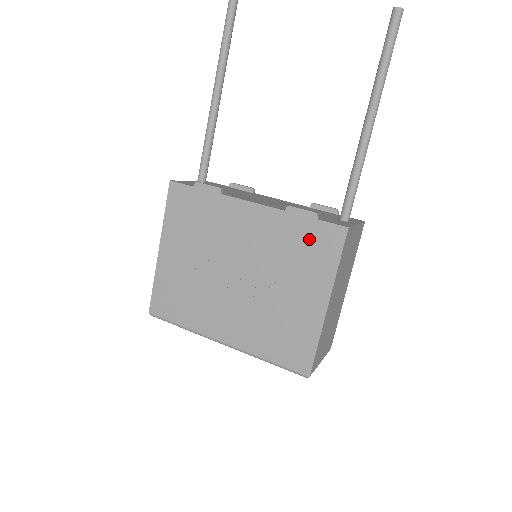
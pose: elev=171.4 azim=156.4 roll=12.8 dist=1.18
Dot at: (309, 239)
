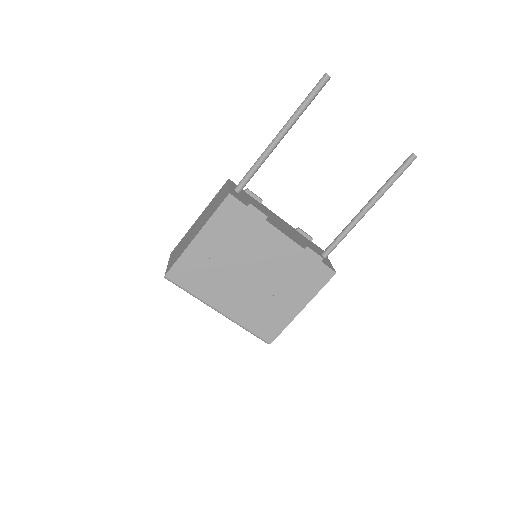
Dot at: (311, 271)
